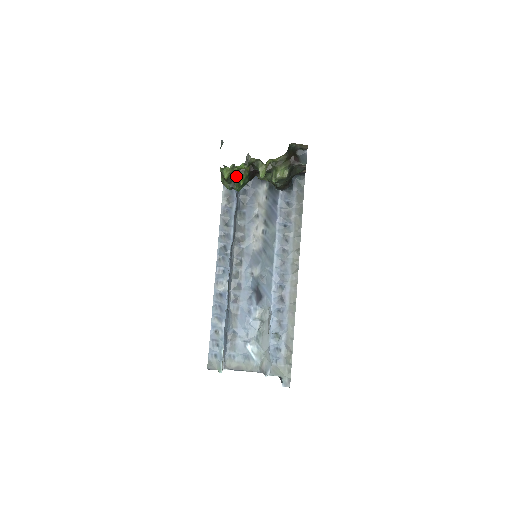
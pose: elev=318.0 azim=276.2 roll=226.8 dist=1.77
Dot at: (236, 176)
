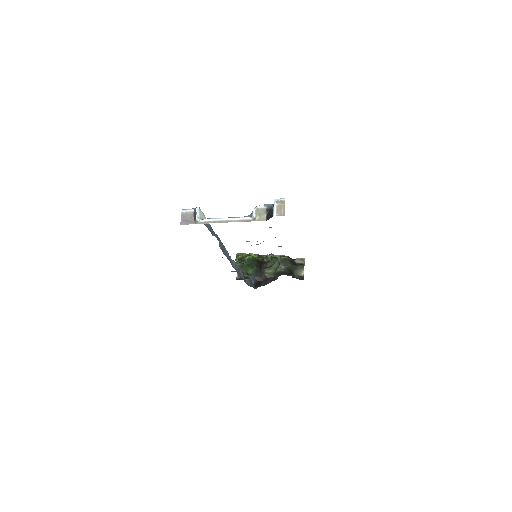
Dot at: (248, 256)
